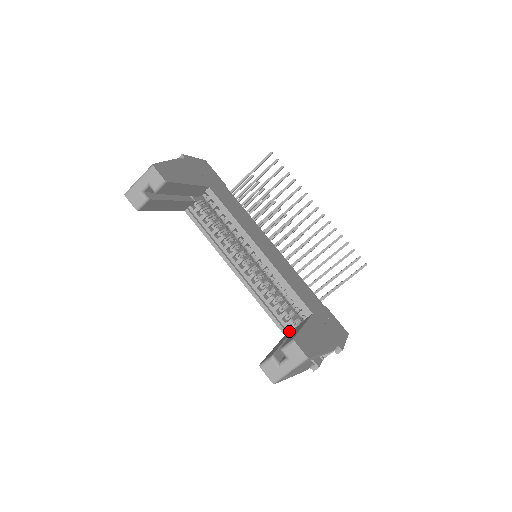
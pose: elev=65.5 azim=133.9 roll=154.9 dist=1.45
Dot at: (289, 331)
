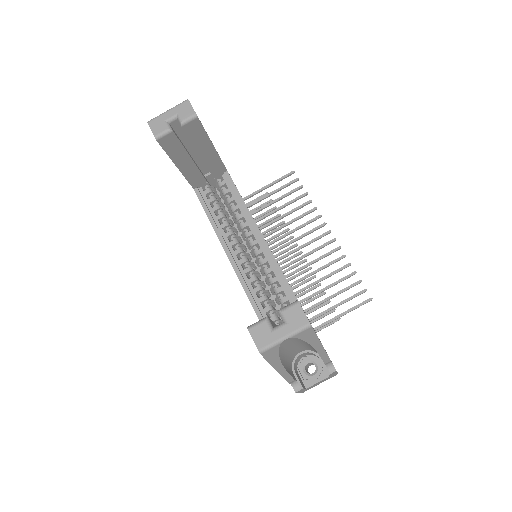
Dot at: occluded
